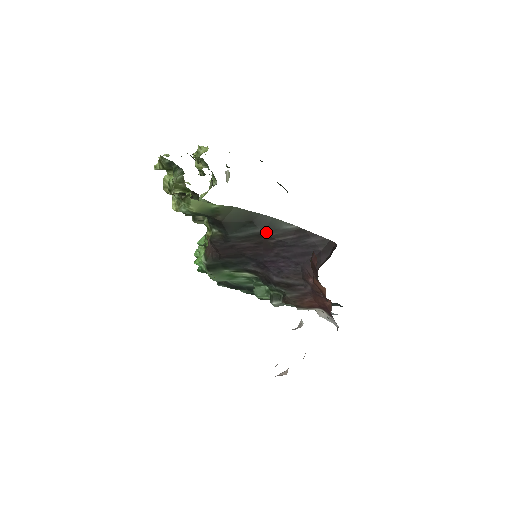
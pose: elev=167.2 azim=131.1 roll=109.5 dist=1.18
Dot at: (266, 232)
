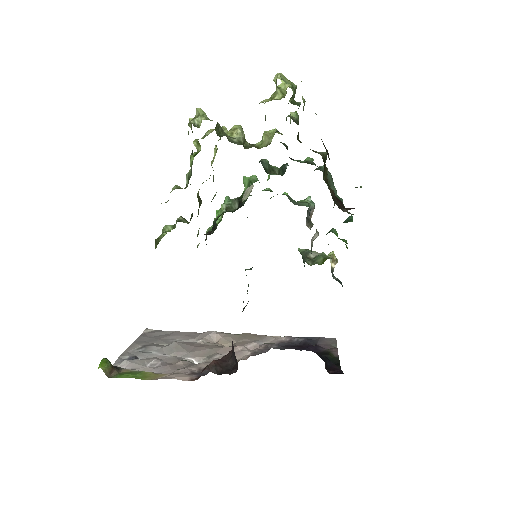
Dot at: occluded
